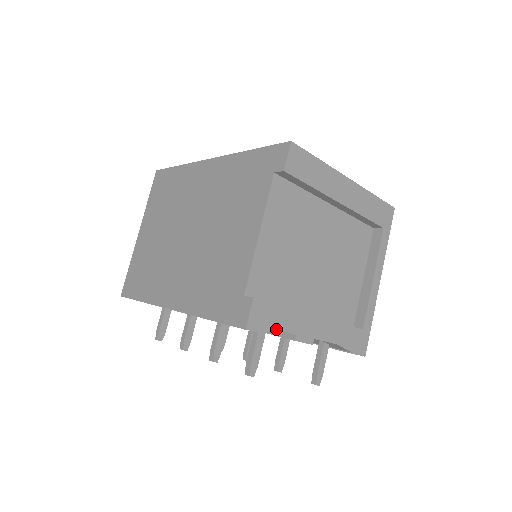
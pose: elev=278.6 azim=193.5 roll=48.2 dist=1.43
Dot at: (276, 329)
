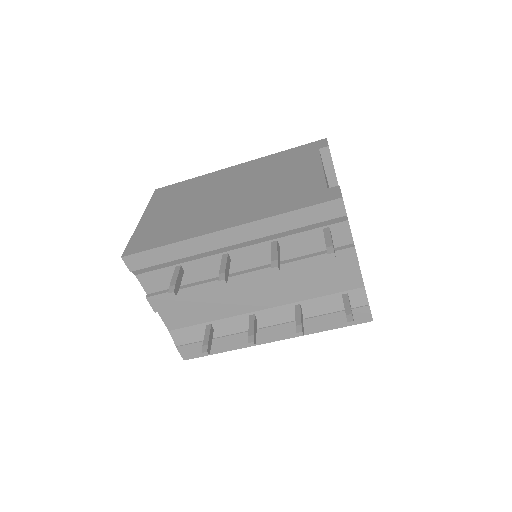
Dot at: (348, 222)
